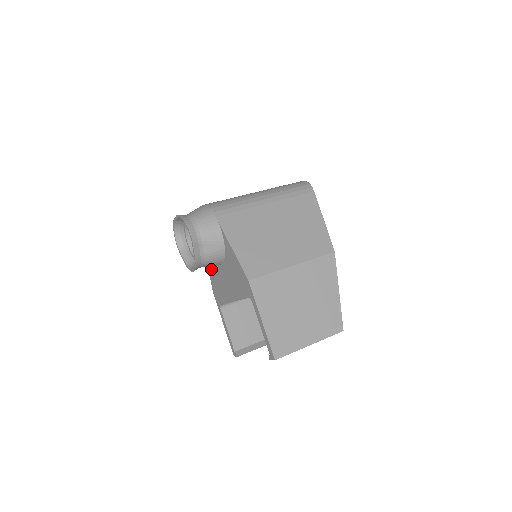
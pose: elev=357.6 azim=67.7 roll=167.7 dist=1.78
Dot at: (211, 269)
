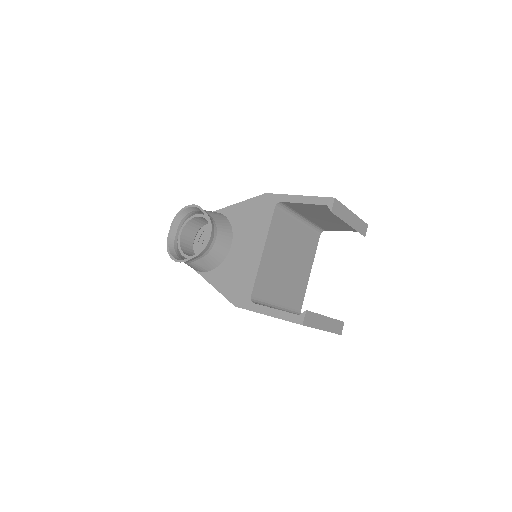
Dot at: (221, 280)
